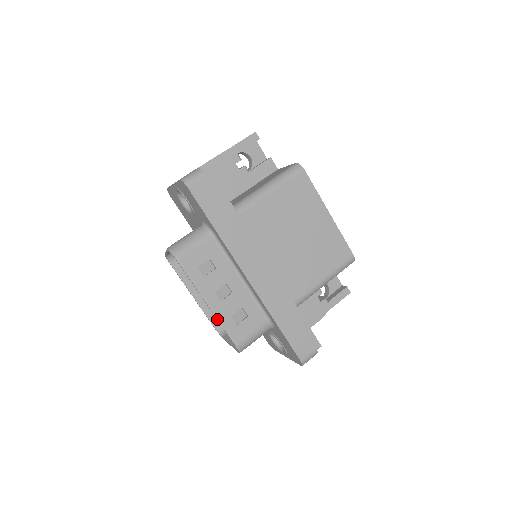
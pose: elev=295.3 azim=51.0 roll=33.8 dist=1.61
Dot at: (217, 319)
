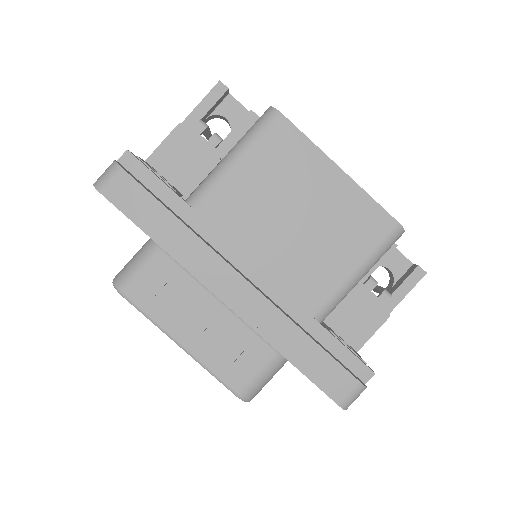
Dot at: occluded
